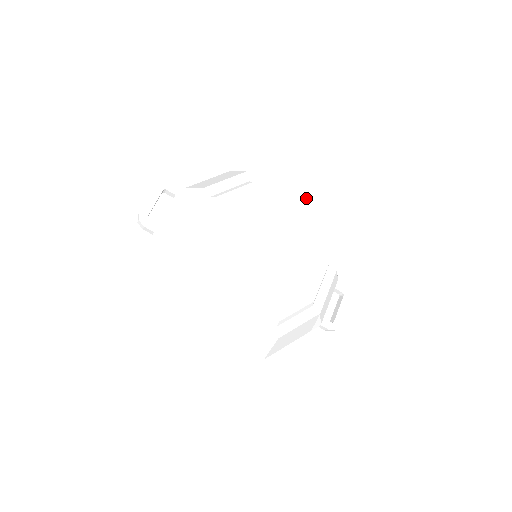
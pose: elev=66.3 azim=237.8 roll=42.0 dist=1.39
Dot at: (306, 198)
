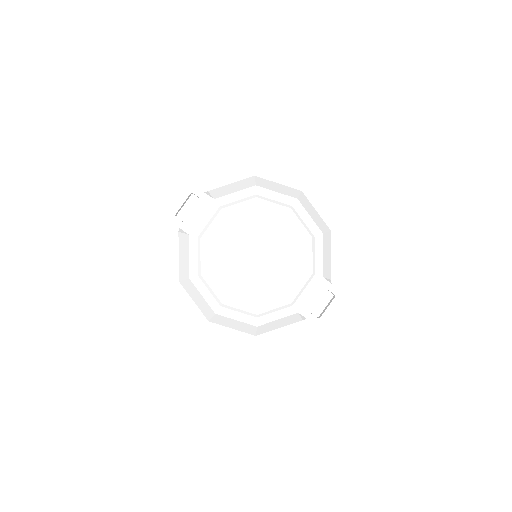
Dot at: (307, 212)
